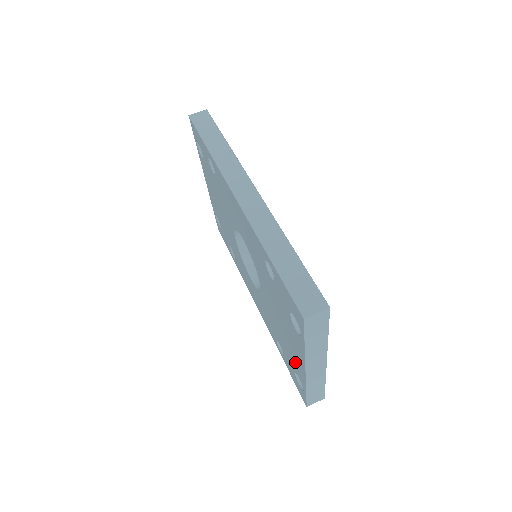
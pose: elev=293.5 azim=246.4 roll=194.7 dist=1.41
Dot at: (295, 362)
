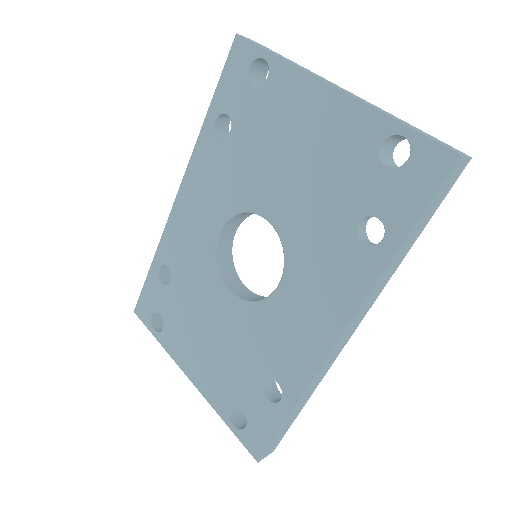
Dot at: (344, 135)
